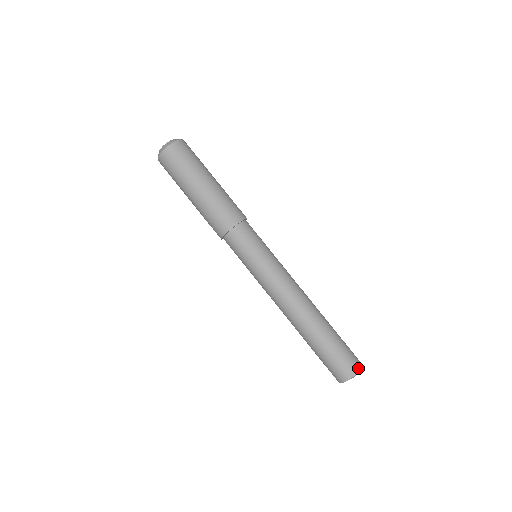
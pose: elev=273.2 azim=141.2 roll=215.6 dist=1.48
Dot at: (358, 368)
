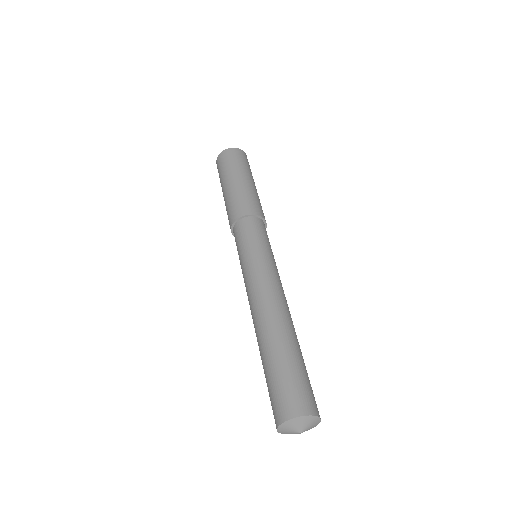
Dot at: (313, 411)
